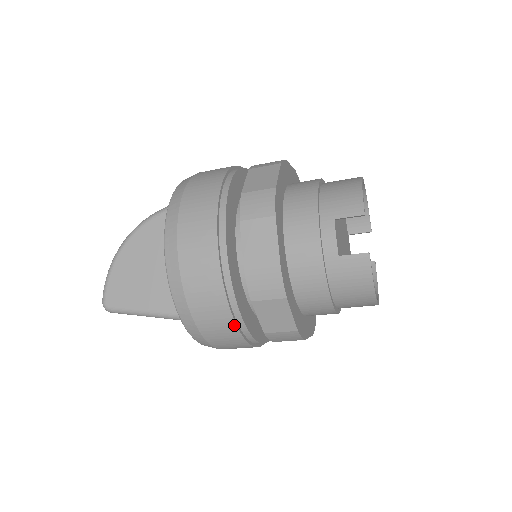
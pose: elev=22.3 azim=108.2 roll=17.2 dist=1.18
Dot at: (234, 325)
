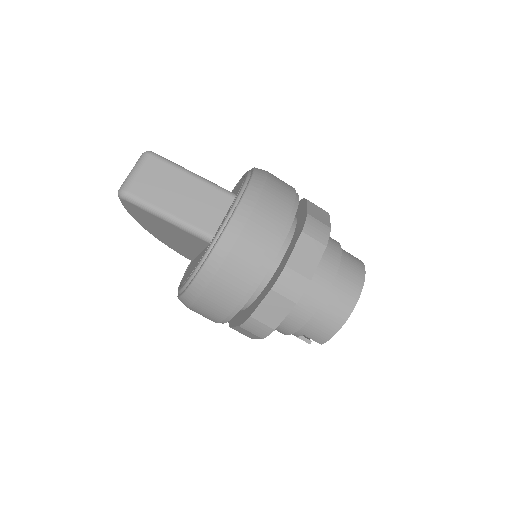
Dot at: (294, 193)
